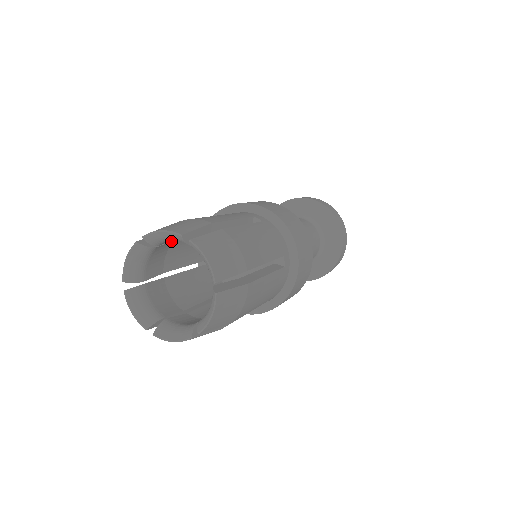
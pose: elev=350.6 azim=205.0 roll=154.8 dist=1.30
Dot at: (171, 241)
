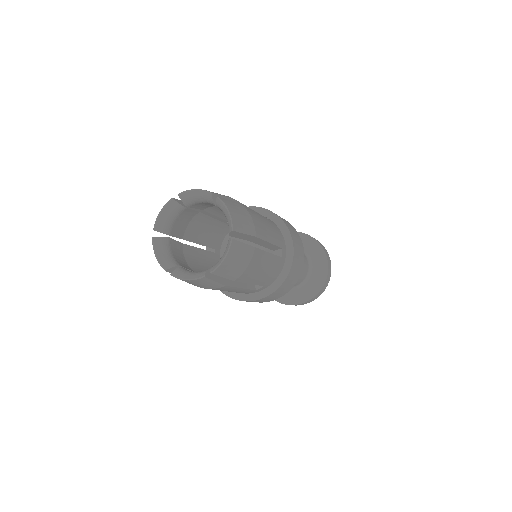
Dot at: (179, 243)
